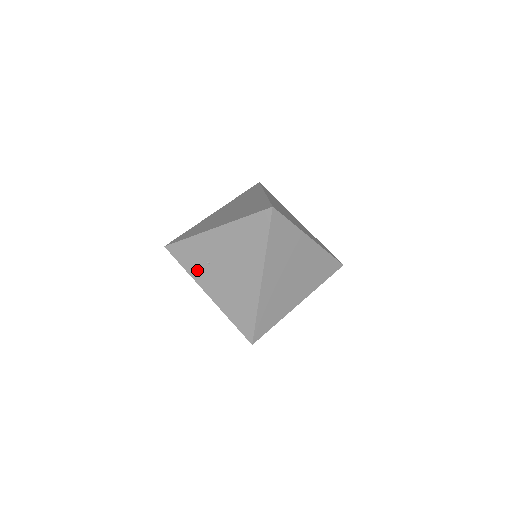
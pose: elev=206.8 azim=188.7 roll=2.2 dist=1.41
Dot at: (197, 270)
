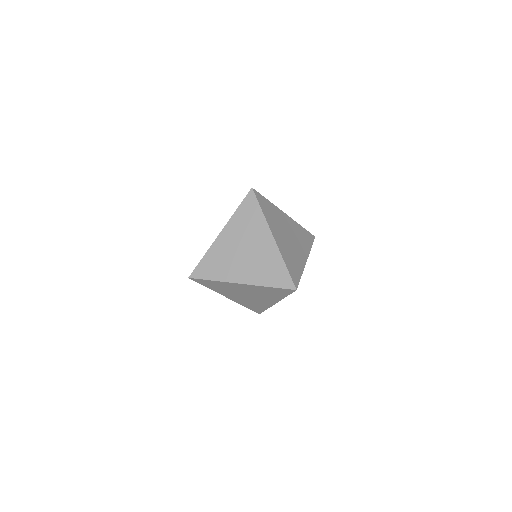
Dot at: occluded
